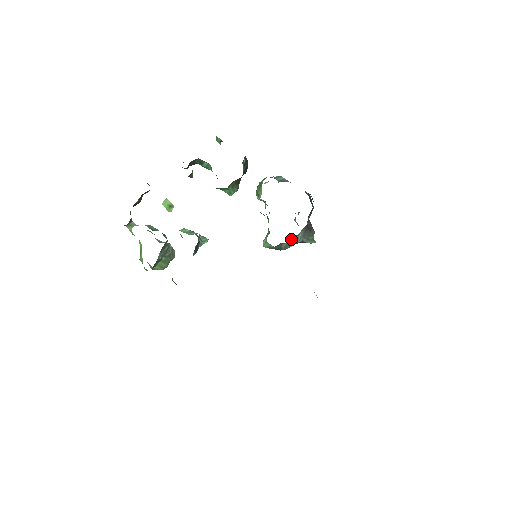
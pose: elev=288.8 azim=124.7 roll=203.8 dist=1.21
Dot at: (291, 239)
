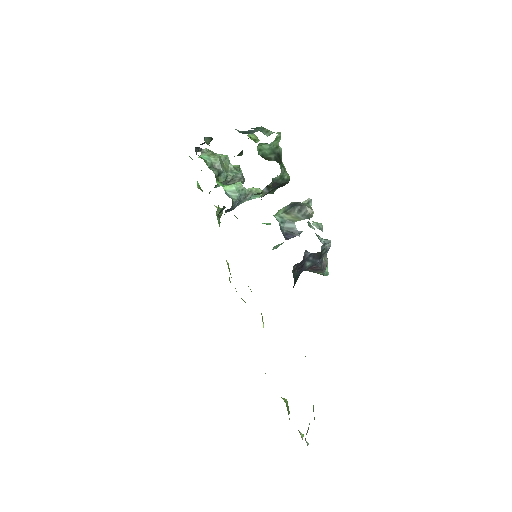
Dot at: occluded
